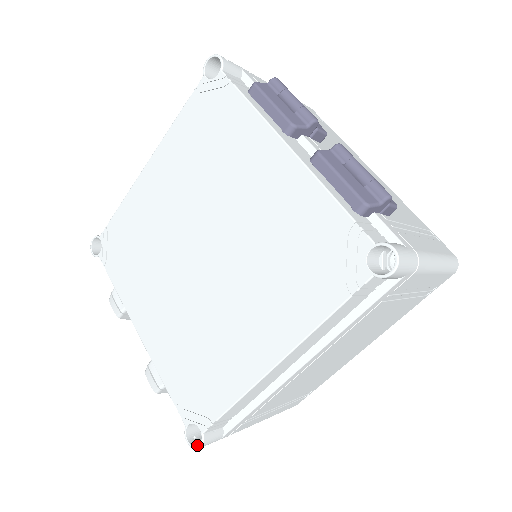
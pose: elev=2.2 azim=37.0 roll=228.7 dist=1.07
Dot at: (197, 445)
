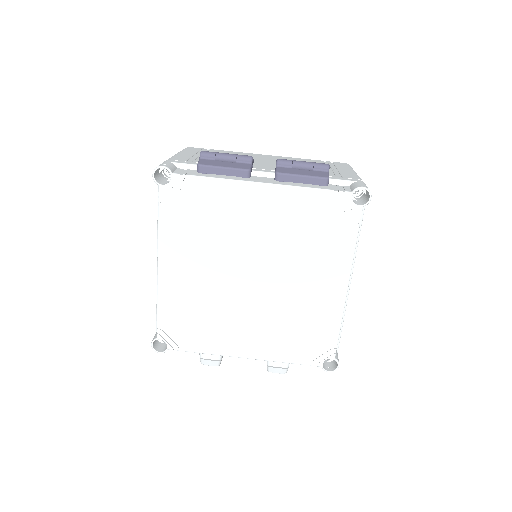
Dot at: (335, 368)
